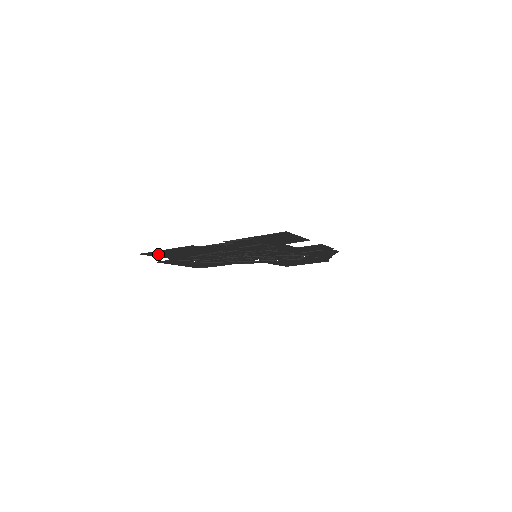
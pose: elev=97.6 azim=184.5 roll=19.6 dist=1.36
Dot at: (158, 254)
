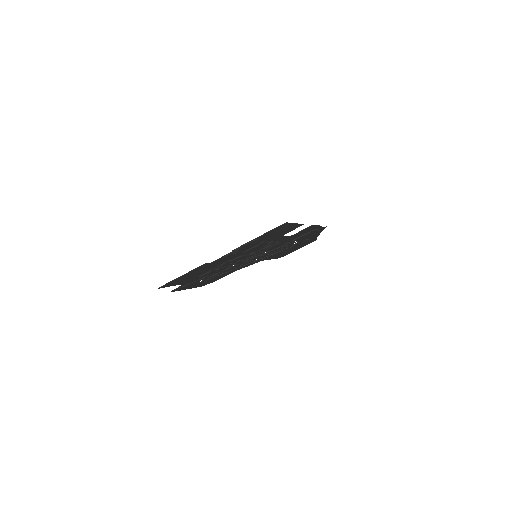
Dot at: (173, 283)
